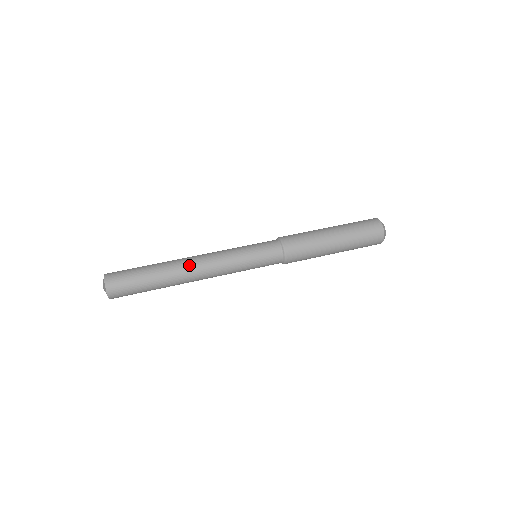
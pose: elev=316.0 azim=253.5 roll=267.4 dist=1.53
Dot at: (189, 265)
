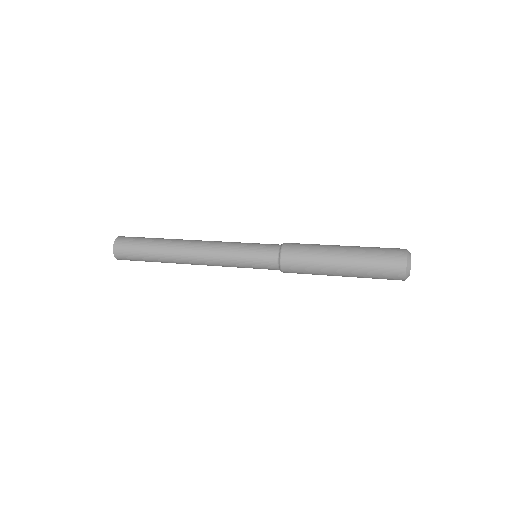
Dot at: (185, 250)
